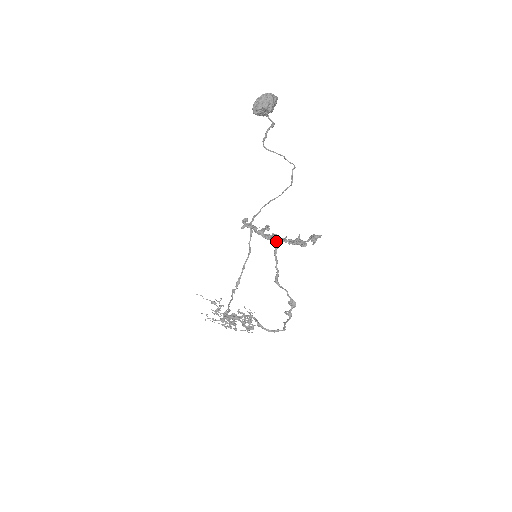
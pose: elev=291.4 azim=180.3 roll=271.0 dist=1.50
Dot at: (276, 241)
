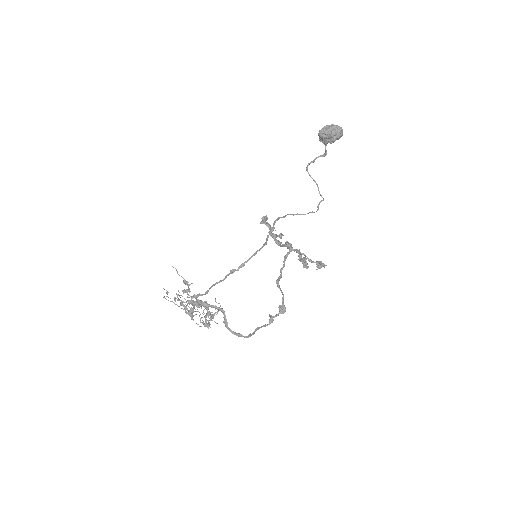
Dot at: (290, 248)
